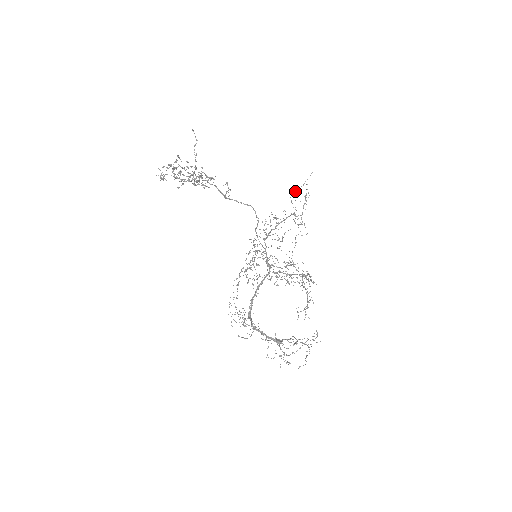
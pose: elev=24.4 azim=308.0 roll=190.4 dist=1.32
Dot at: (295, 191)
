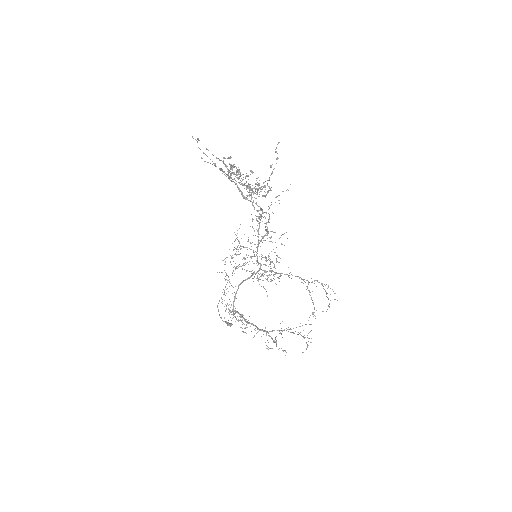
Dot at: occluded
